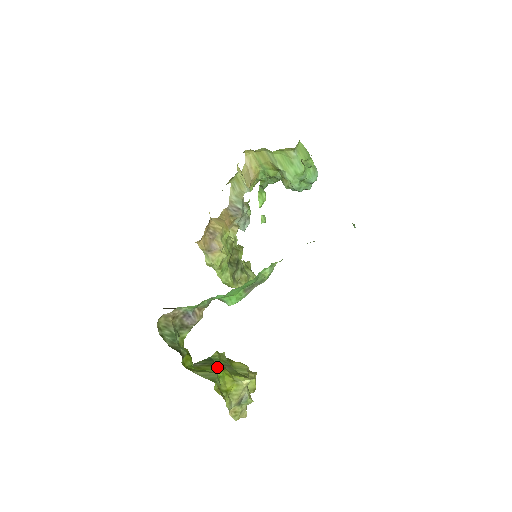
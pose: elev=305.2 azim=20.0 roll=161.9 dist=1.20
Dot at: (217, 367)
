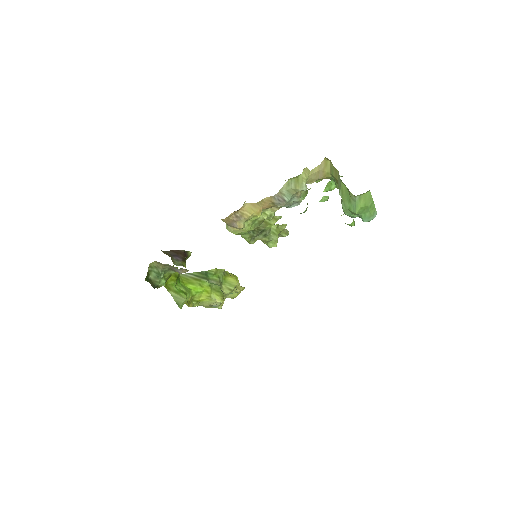
Dot at: (204, 282)
